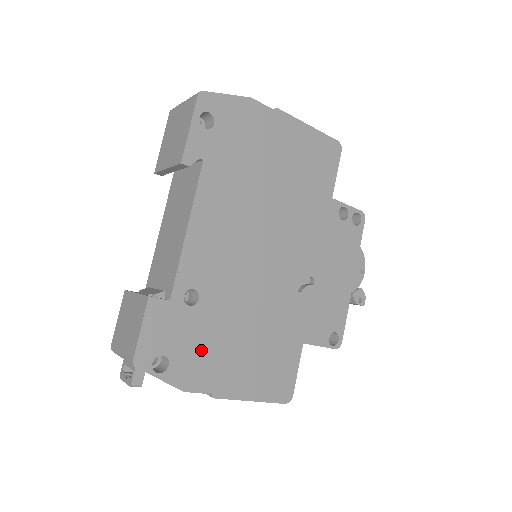
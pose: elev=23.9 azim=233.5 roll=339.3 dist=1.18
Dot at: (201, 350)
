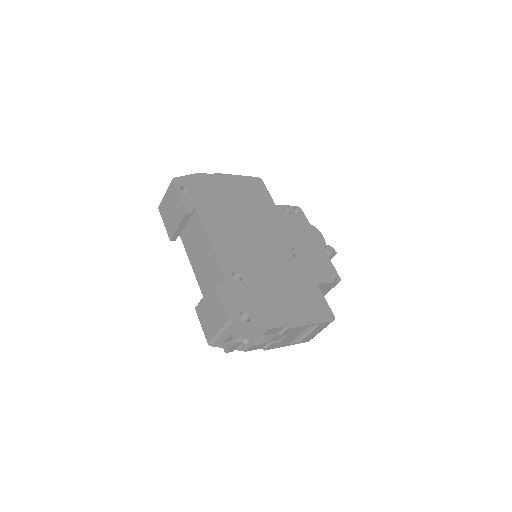
Dot at: (262, 303)
